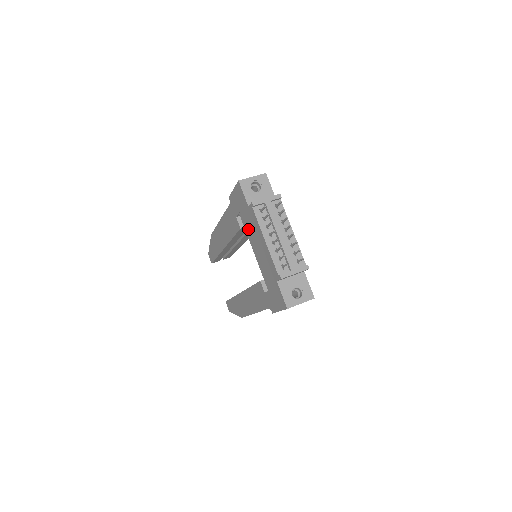
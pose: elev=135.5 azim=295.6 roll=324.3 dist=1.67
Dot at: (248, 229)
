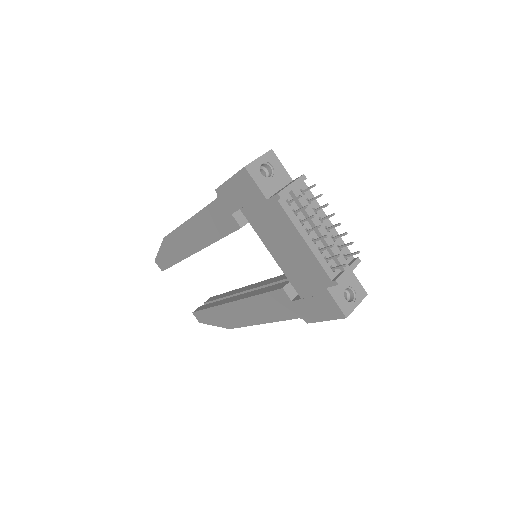
Dot at: (262, 228)
